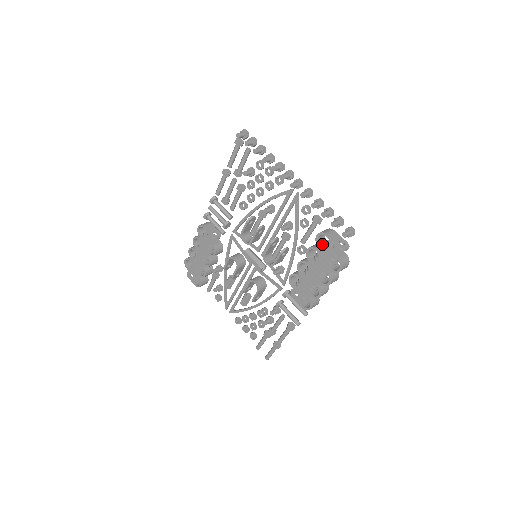
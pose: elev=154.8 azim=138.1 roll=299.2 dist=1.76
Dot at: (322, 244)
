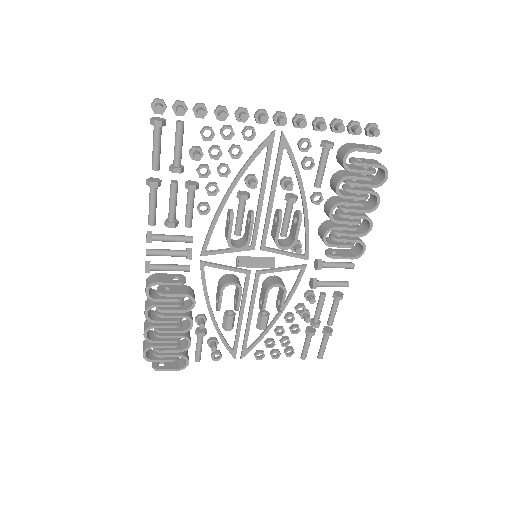
Dot at: (349, 167)
